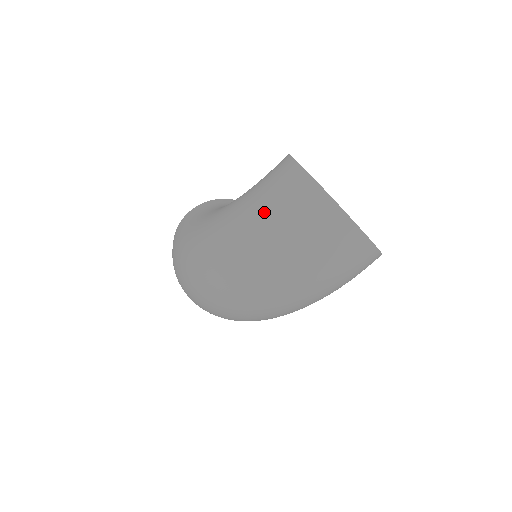
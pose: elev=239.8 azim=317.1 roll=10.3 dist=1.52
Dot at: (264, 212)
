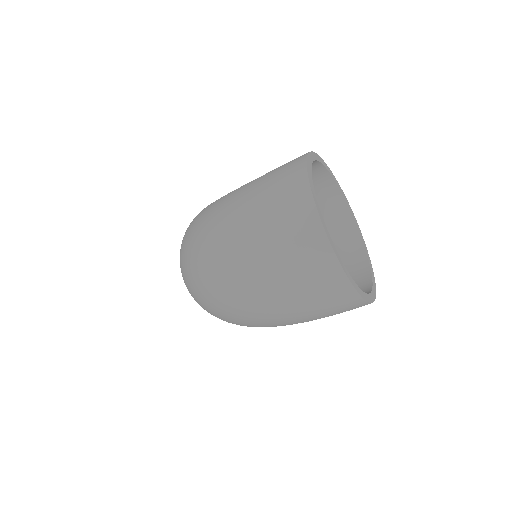
Dot at: (249, 195)
